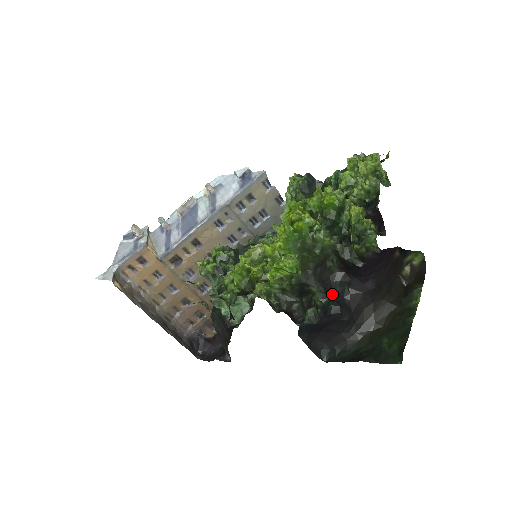
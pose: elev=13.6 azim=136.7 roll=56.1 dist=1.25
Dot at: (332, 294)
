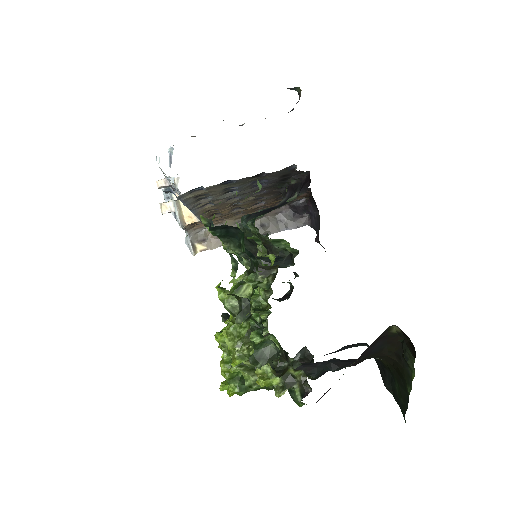
Dot at: (319, 365)
